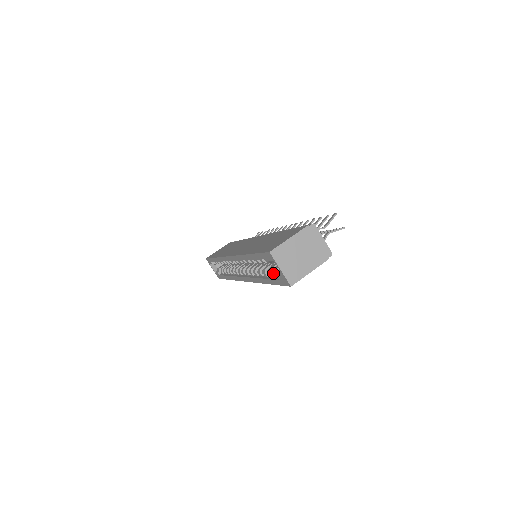
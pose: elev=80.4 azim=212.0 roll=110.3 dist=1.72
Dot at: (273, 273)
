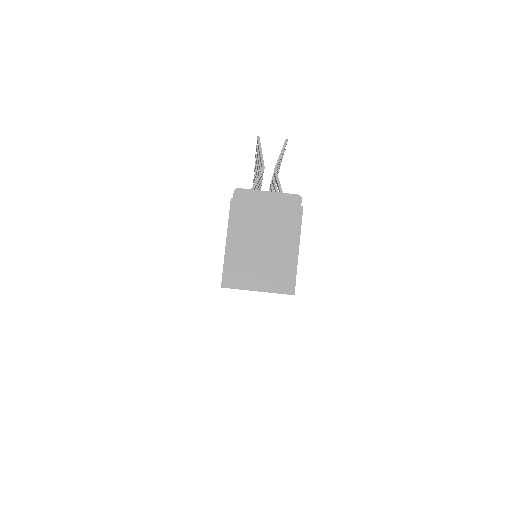
Dot at: occluded
